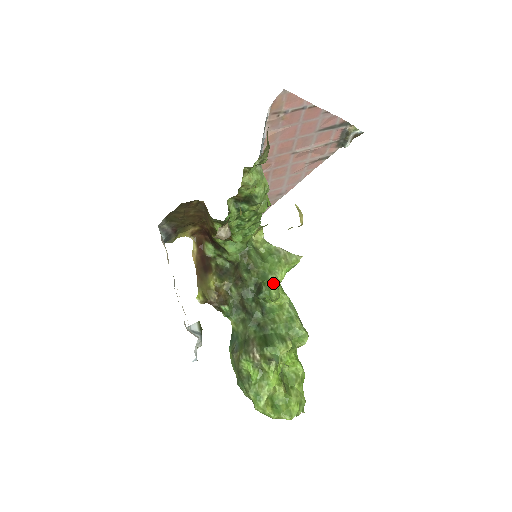
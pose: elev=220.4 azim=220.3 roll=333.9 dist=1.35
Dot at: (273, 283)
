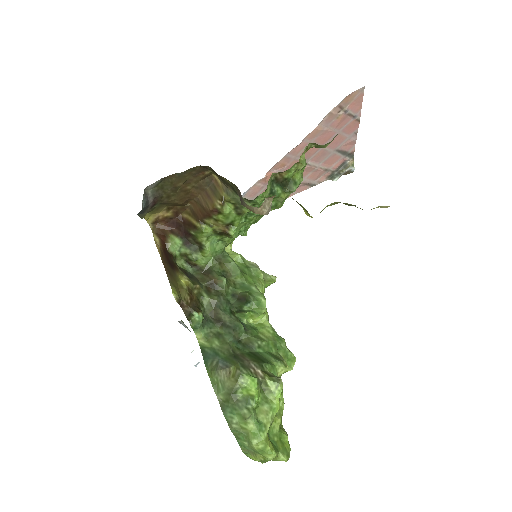
Dot at: (262, 293)
